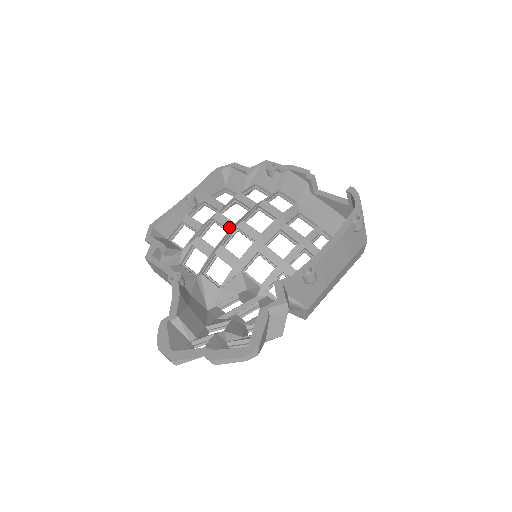
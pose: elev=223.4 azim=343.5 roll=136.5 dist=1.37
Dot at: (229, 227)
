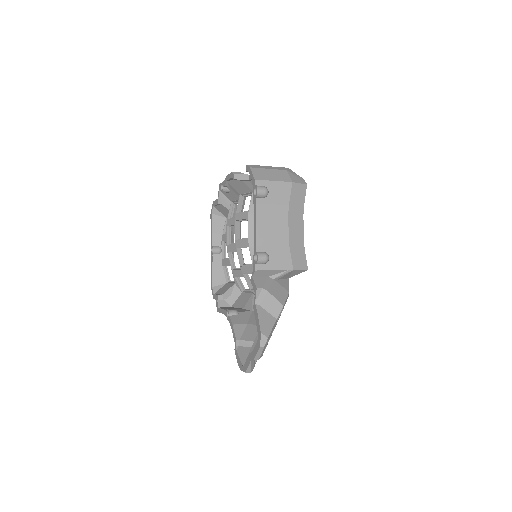
Dot at: (236, 250)
